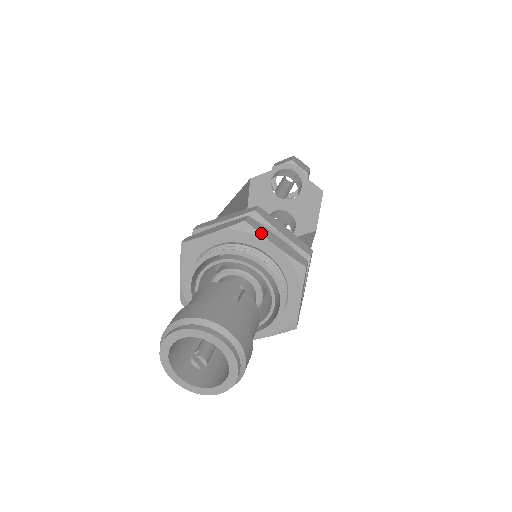
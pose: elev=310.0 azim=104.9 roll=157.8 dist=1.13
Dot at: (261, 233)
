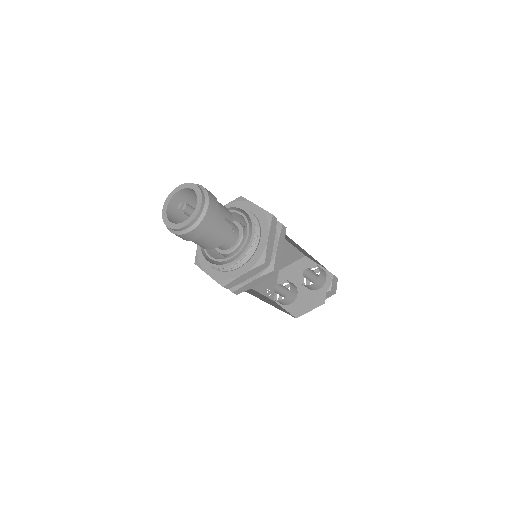
Dot at: (271, 227)
